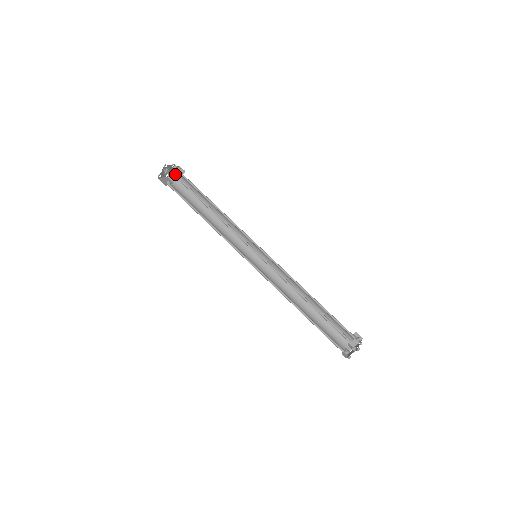
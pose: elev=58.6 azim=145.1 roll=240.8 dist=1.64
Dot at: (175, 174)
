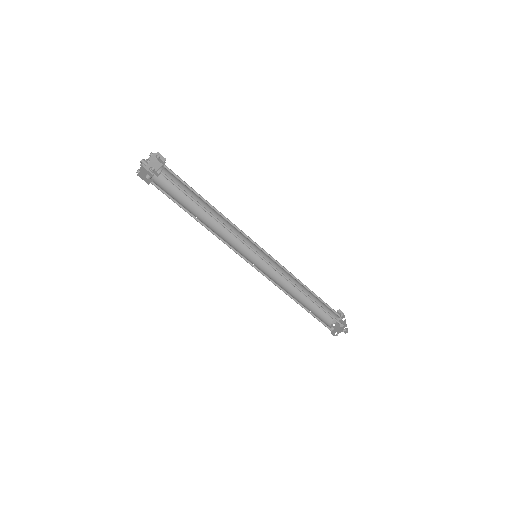
Dot at: occluded
